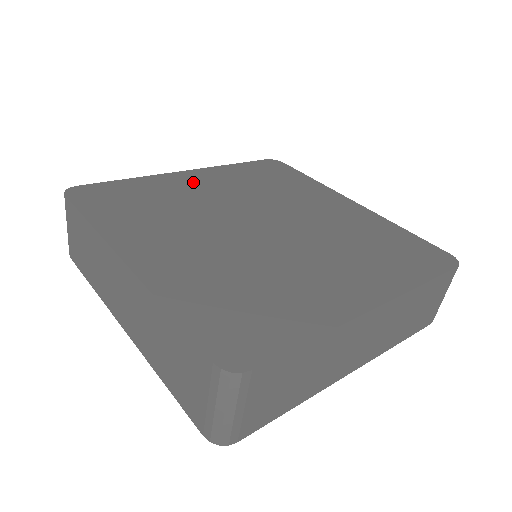
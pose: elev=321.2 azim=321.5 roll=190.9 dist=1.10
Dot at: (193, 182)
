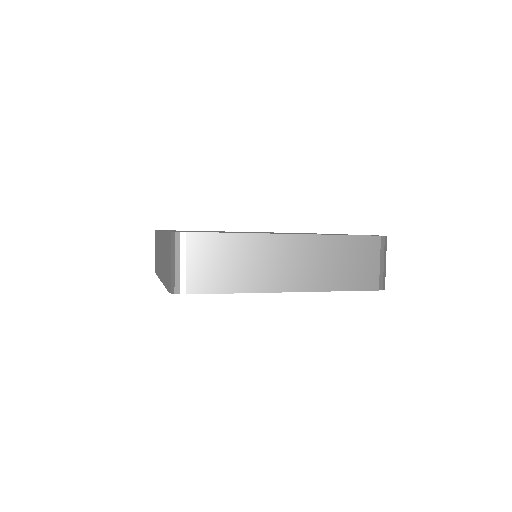
Dot at: occluded
